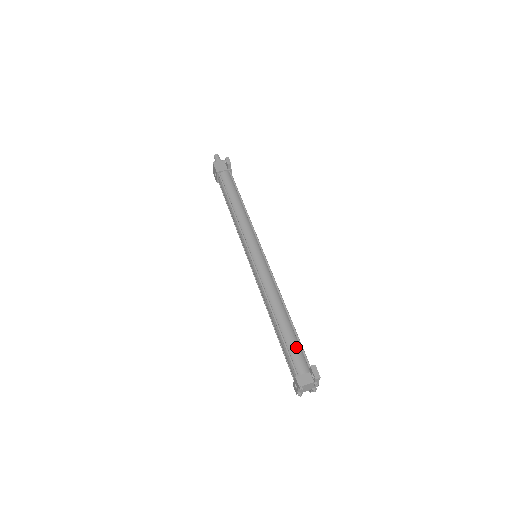
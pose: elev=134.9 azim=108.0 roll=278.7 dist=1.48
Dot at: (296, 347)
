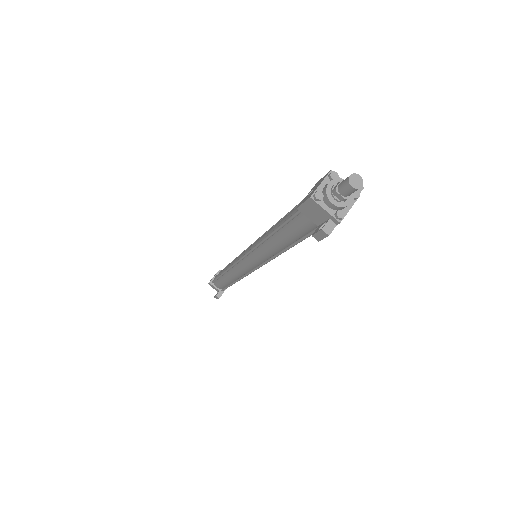
Dot at: (222, 285)
